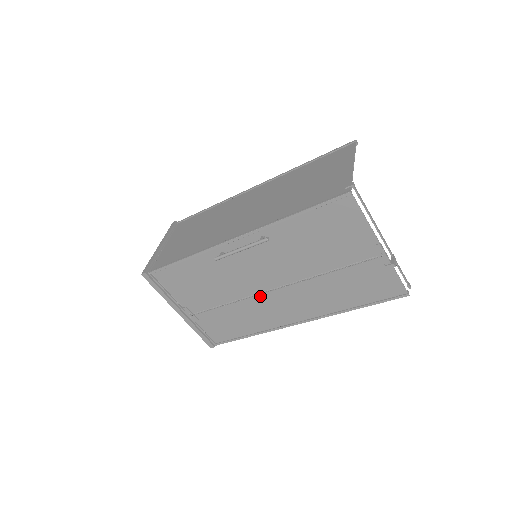
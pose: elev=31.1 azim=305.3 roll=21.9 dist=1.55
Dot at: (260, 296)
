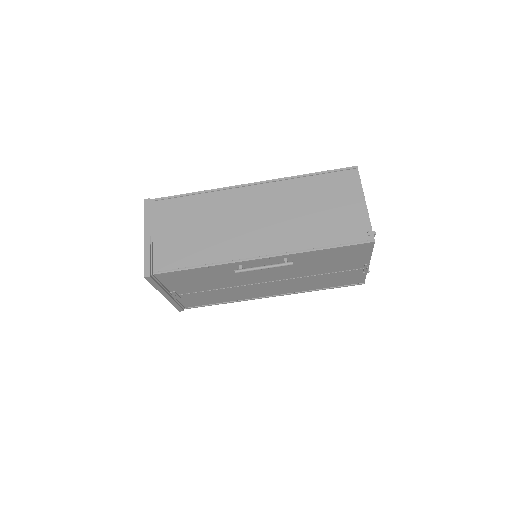
Dot at: (252, 285)
